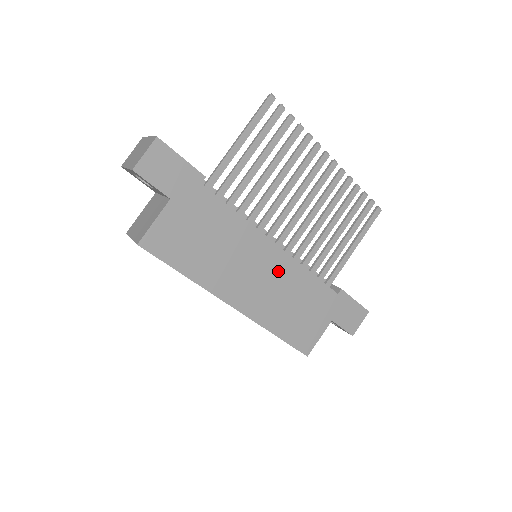
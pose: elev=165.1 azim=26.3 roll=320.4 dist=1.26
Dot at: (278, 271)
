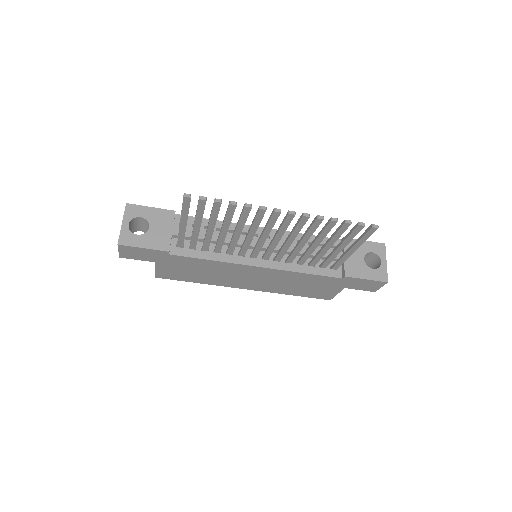
Dot at: (270, 275)
